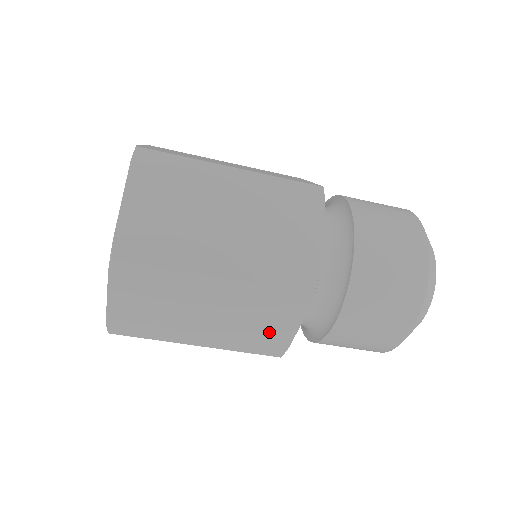
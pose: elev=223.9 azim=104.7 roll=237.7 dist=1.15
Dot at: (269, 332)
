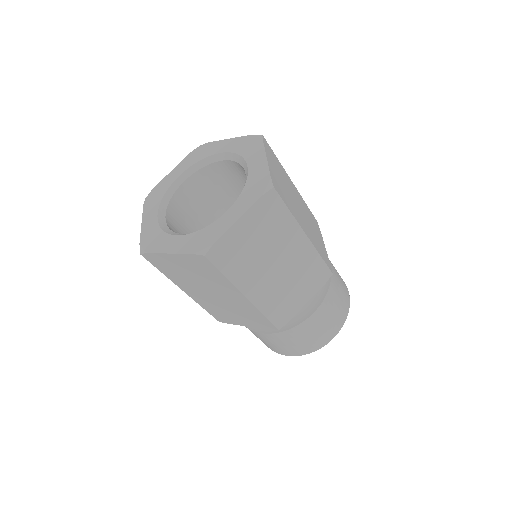
Dot at: (231, 317)
